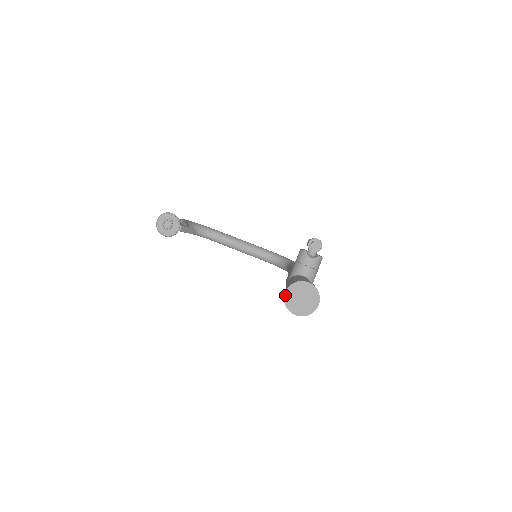
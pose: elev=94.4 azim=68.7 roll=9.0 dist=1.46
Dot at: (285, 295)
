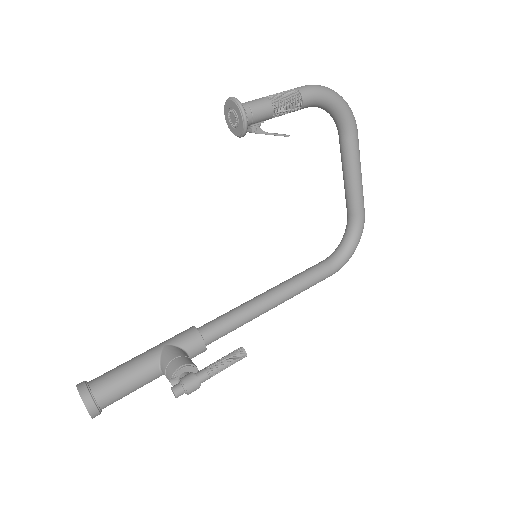
Dot at: (77, 388)
